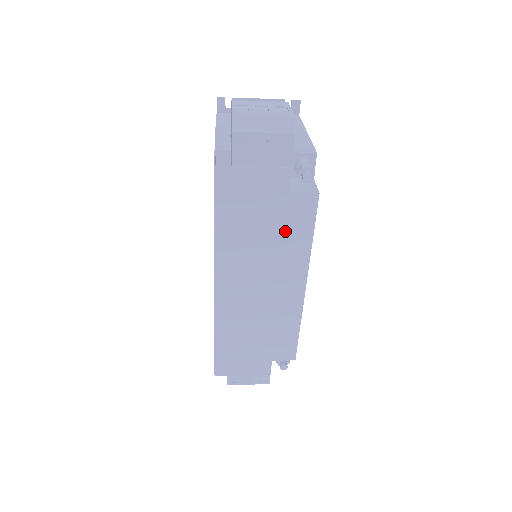
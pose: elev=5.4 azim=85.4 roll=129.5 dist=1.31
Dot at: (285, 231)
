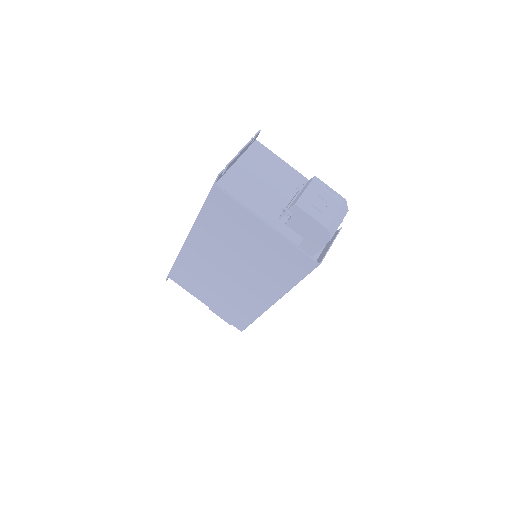
Dot at: occluded
